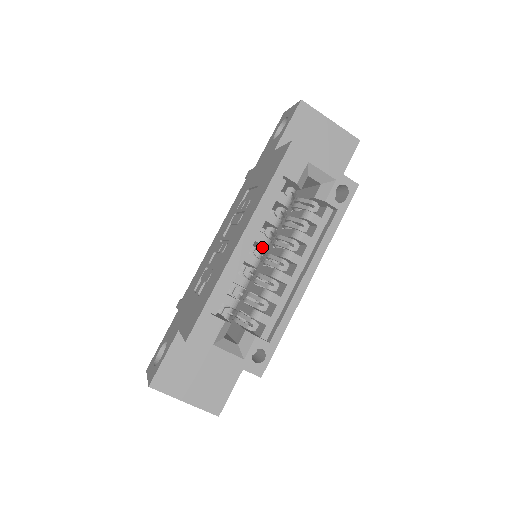
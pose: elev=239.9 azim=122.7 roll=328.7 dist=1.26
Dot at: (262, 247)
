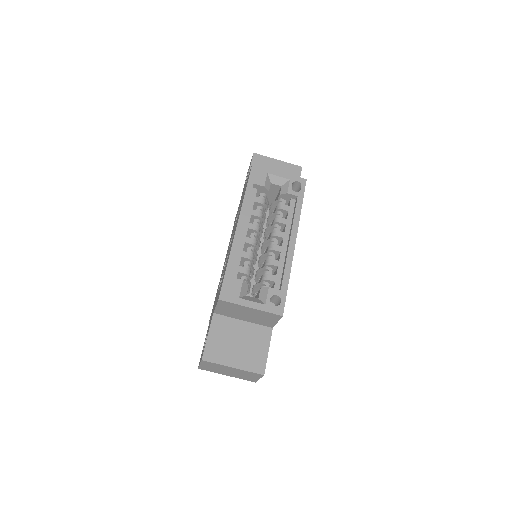
Dot at: (255, 233)
